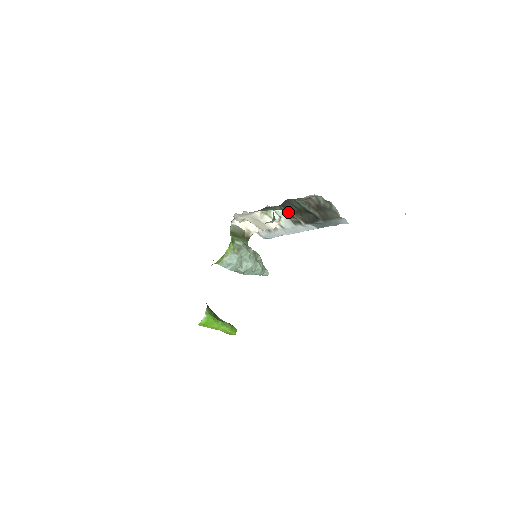
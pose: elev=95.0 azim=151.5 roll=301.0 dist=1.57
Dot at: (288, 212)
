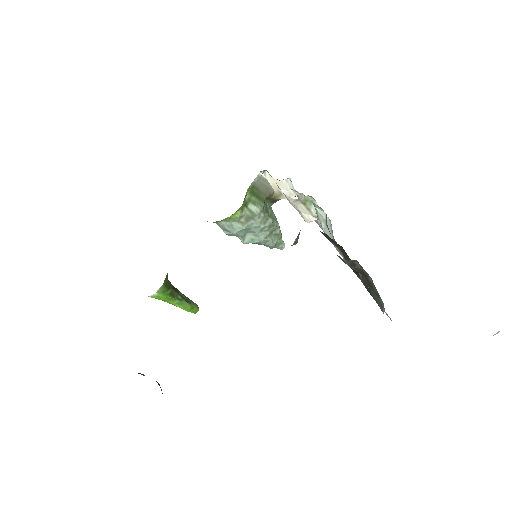
Dot at: occluded
